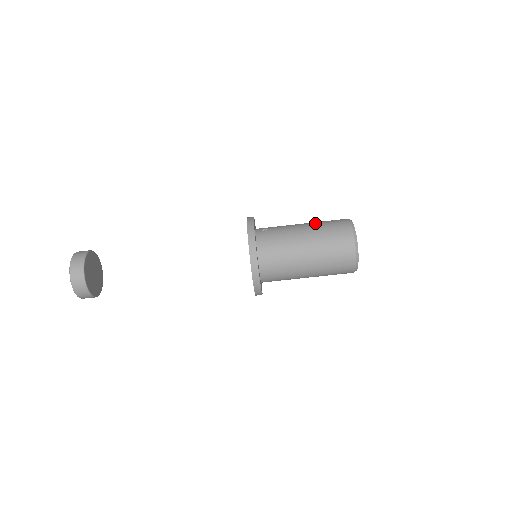
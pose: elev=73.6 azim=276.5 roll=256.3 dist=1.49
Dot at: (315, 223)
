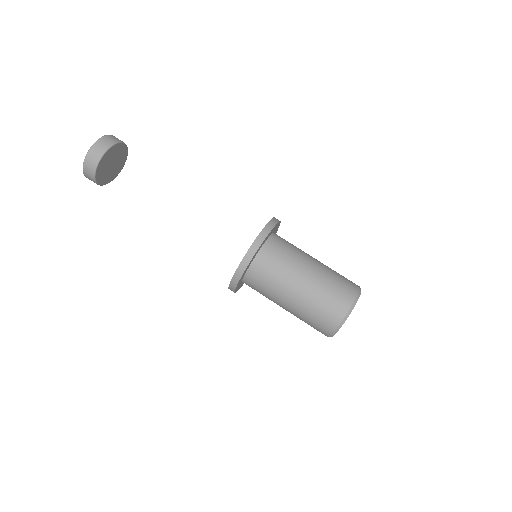
Dot at: occluded
